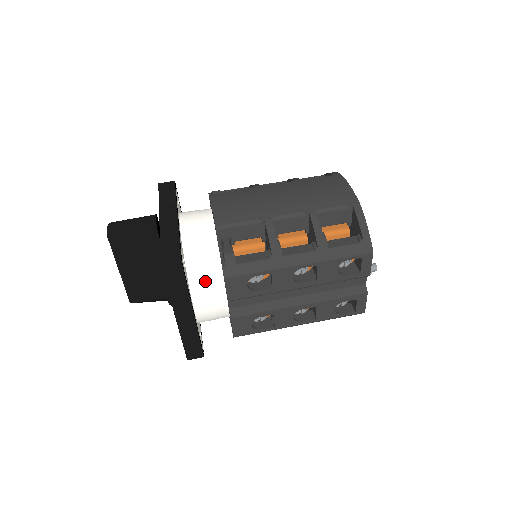
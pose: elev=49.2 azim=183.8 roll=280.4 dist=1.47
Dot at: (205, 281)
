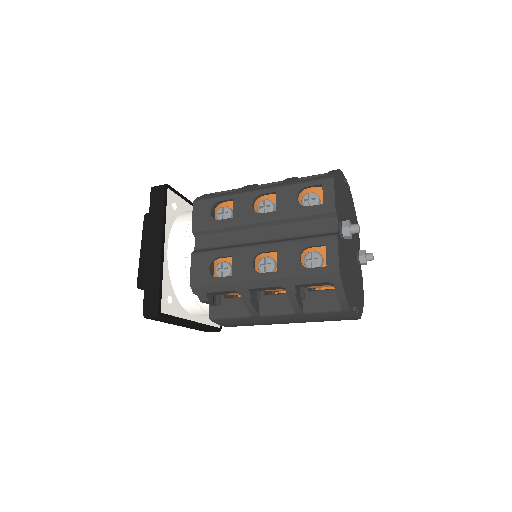
Dot at: (185, 225)
